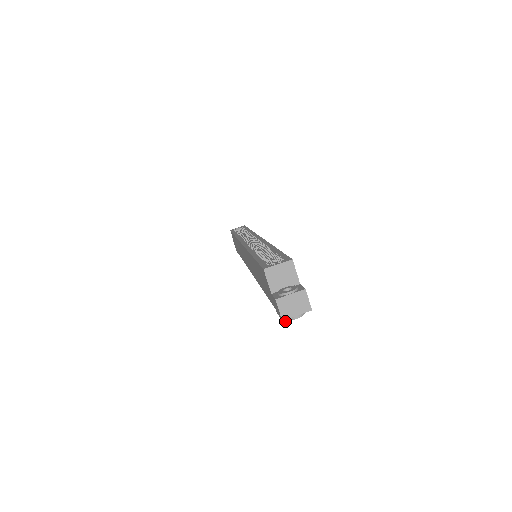
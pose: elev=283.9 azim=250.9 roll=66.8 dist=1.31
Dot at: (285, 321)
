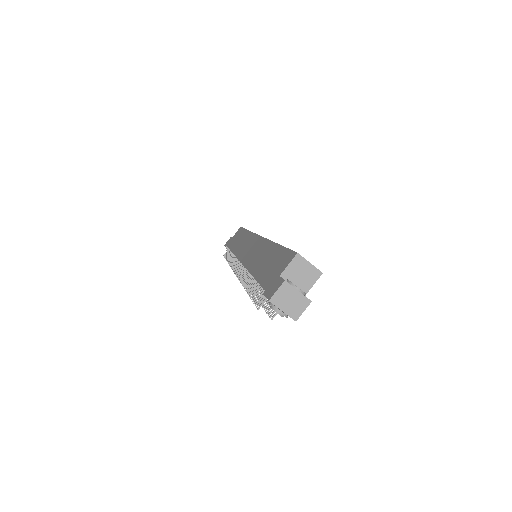
Dot at: (258, 308)
